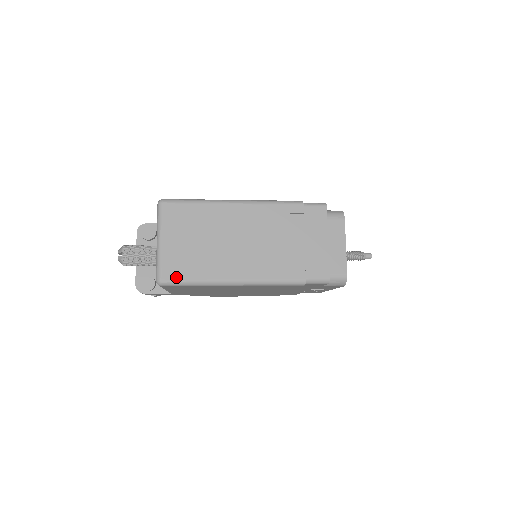
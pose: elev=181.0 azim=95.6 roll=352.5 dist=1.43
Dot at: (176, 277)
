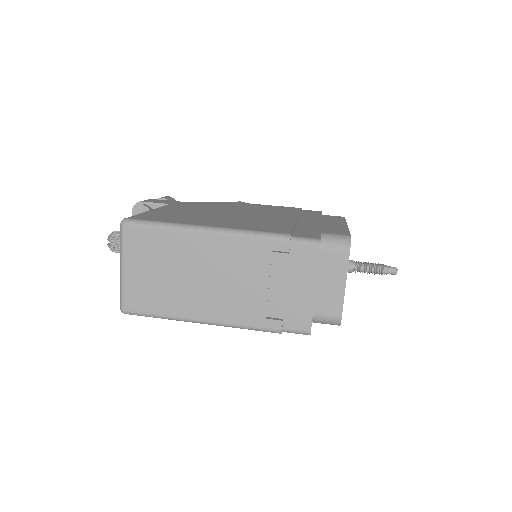
Dot at: (139, 309)
